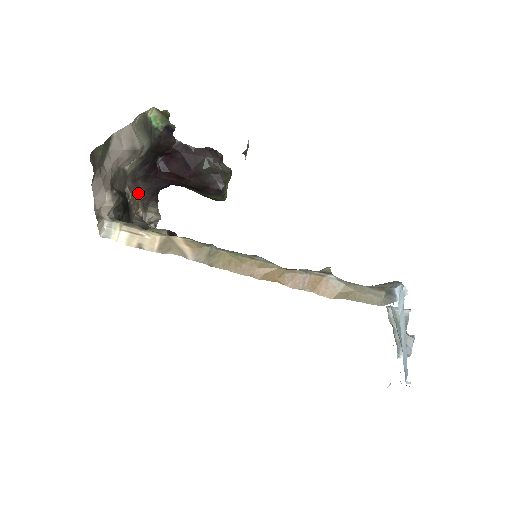
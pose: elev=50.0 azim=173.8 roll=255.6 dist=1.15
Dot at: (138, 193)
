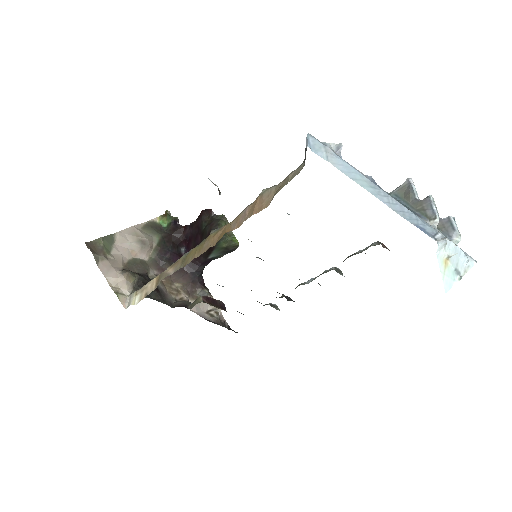
Dot at: (173, 281)
